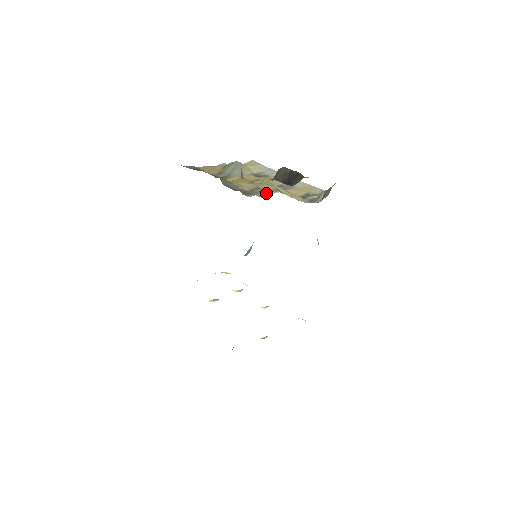
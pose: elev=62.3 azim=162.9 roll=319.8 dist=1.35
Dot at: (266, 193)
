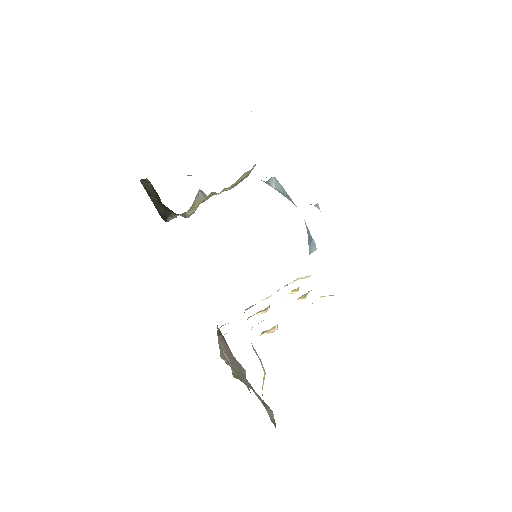
Dot at: occluded
